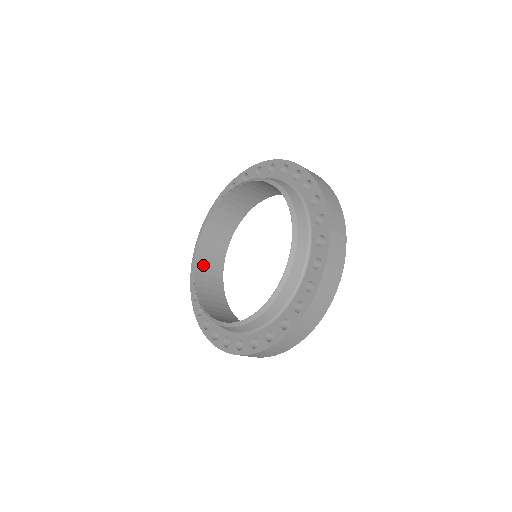
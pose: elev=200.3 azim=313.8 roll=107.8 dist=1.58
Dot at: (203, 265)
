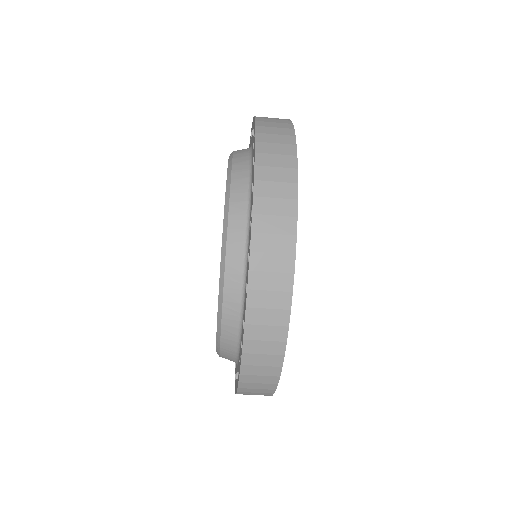
Dot at: occluded
